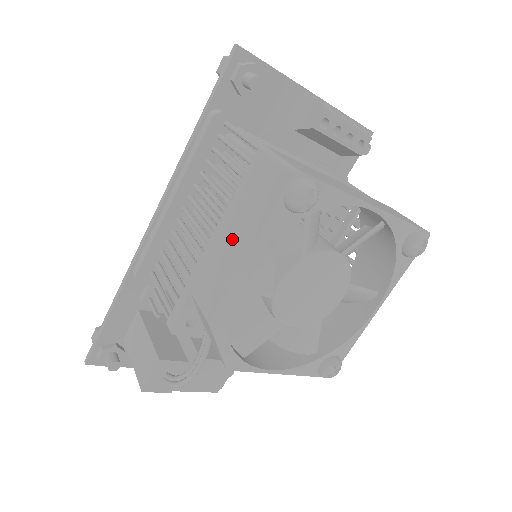
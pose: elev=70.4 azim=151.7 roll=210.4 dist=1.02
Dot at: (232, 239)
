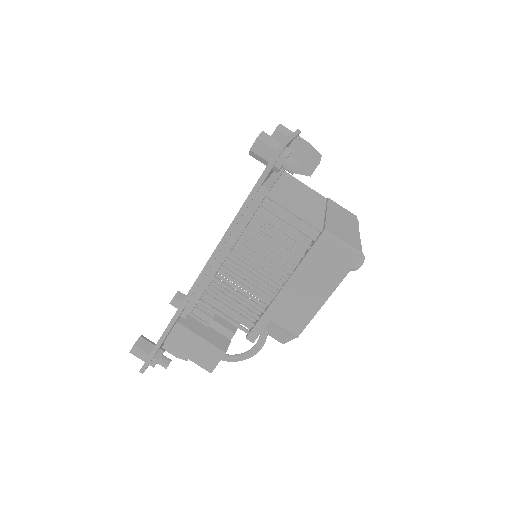
Dot at: (309, 289)
